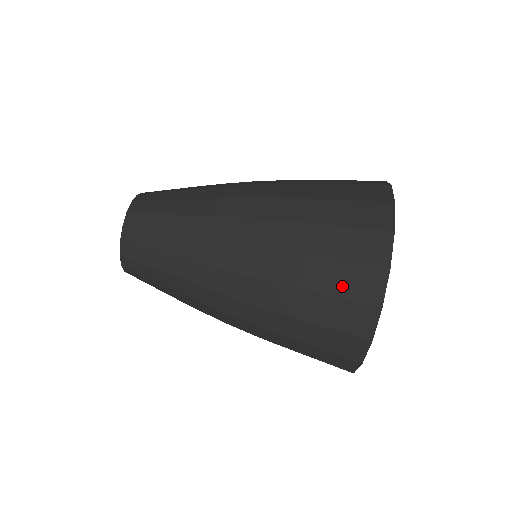
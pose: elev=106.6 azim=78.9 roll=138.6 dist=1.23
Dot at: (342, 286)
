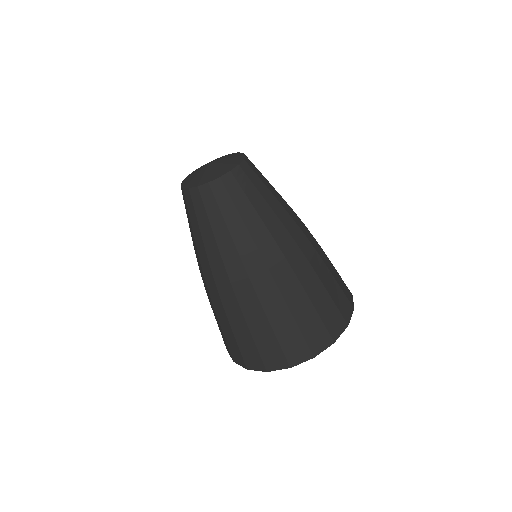
Dot at: (230, 344)
